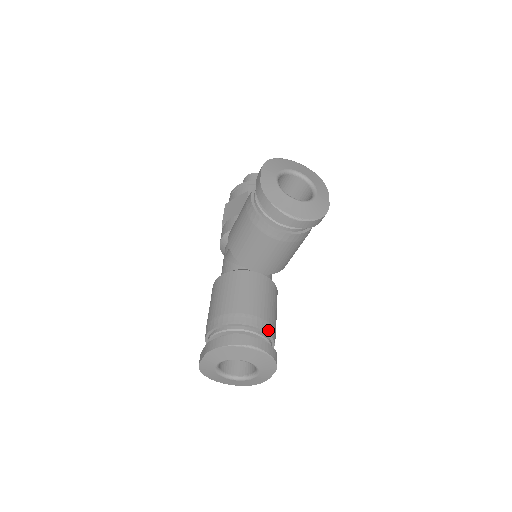
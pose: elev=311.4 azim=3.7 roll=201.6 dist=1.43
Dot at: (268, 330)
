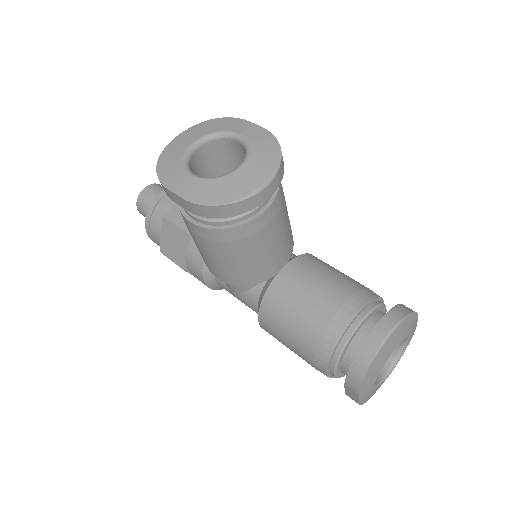
Dot at: (367, 298)
